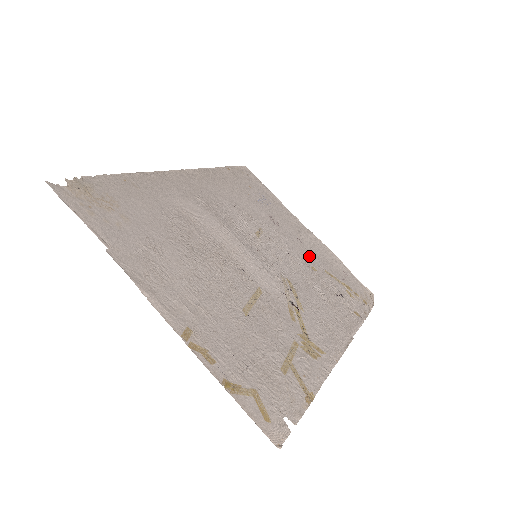
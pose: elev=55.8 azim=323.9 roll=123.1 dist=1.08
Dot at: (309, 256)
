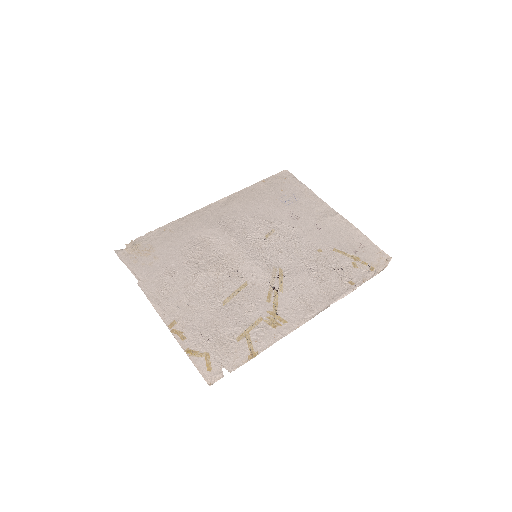
Dot at: (320, 239)
